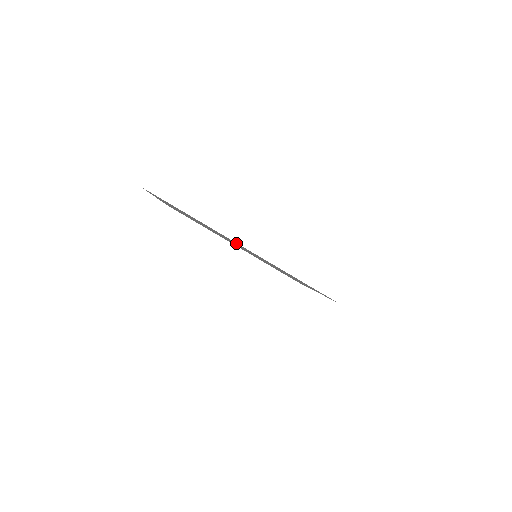
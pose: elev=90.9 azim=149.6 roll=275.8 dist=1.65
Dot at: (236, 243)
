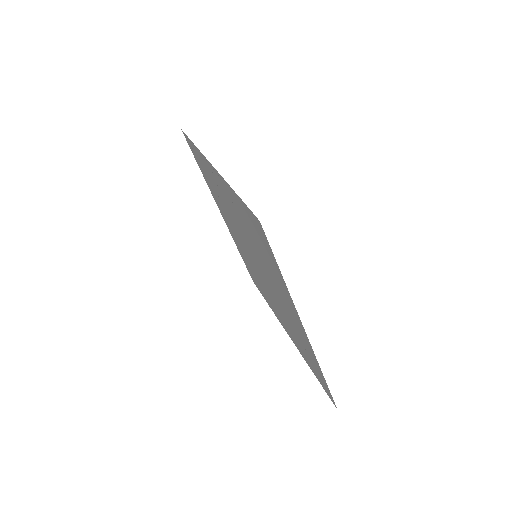
Dot at: (215, 175)
